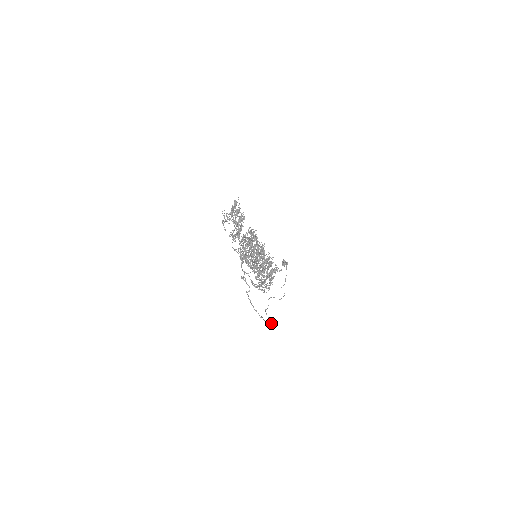
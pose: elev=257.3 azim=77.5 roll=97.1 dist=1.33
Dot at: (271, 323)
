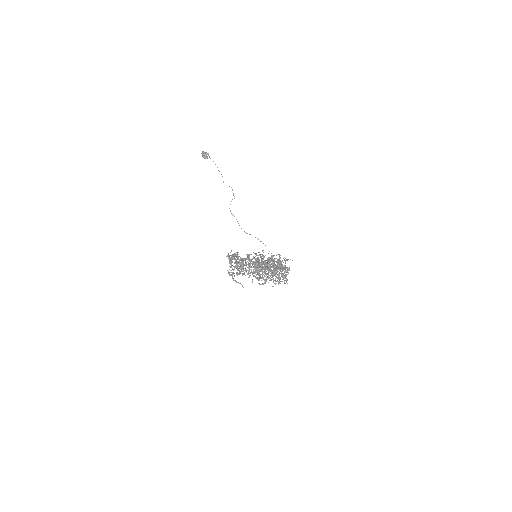
Dot at: occluded
